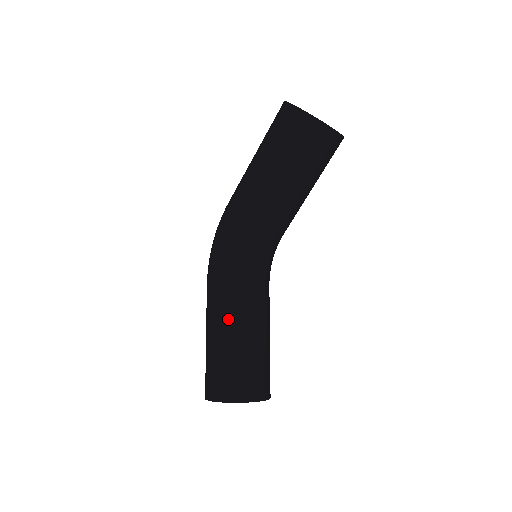
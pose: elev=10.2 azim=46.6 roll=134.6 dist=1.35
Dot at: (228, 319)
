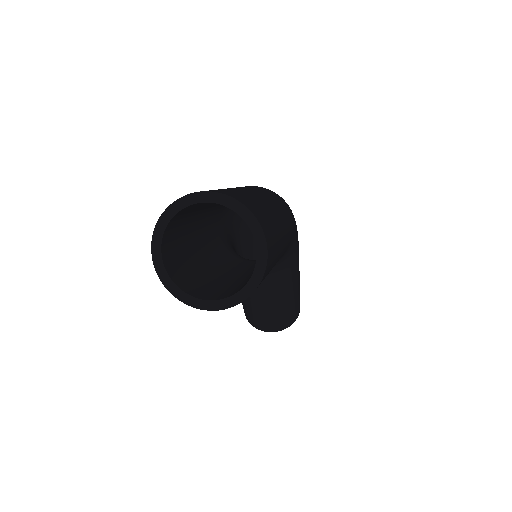
Dot at: occluded
